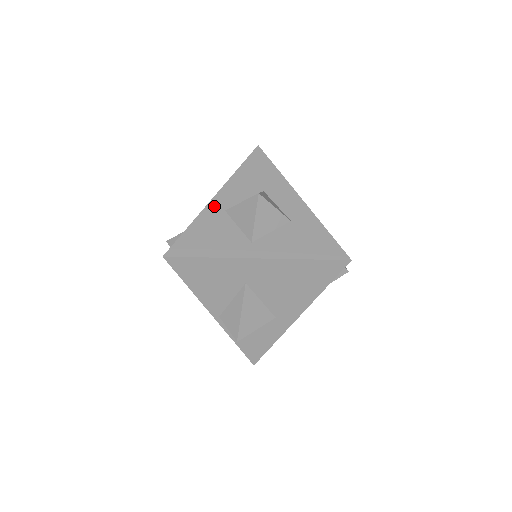
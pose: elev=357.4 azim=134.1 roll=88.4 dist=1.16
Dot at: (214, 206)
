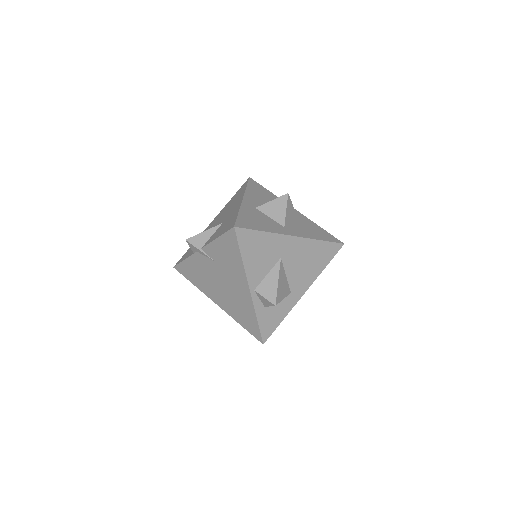
Dot at: (247, 204)
